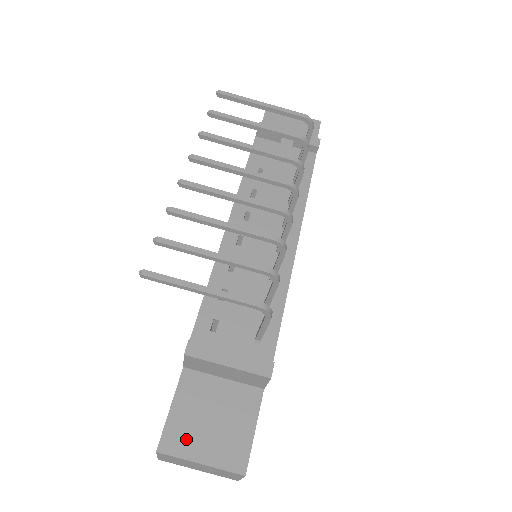
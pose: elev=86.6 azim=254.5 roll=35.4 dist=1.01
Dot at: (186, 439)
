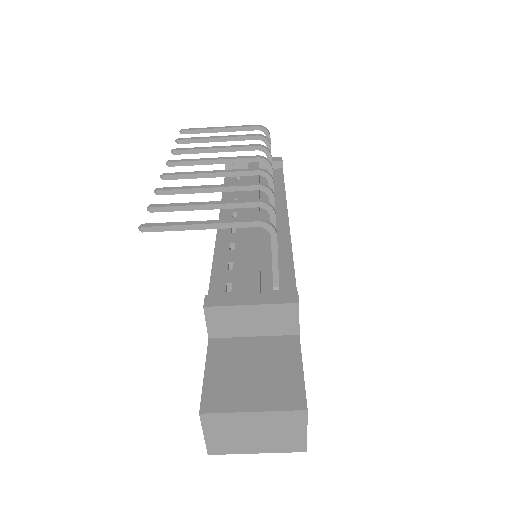
Dot at: (229, 394)
